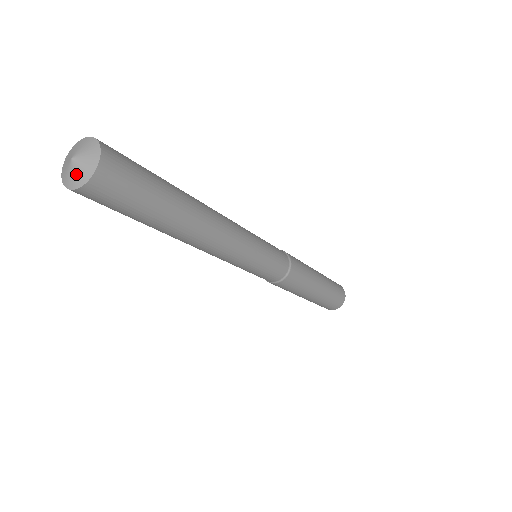
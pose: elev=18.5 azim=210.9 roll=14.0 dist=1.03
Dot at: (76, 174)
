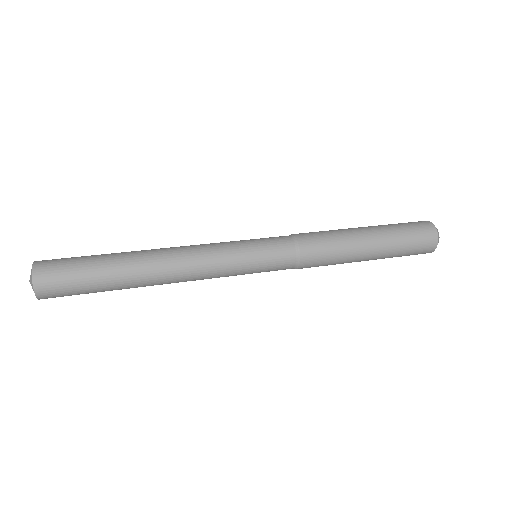
Dot at: occluded
